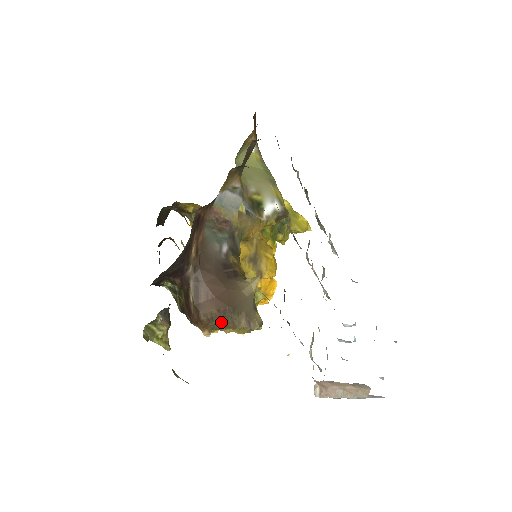
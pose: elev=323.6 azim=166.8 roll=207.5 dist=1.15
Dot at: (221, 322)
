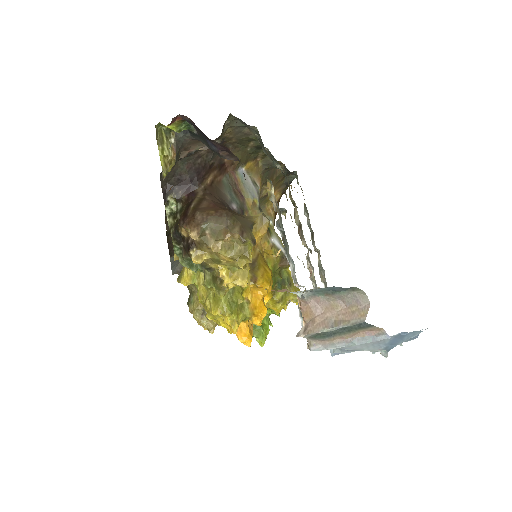
Dot at: (214, 224)
